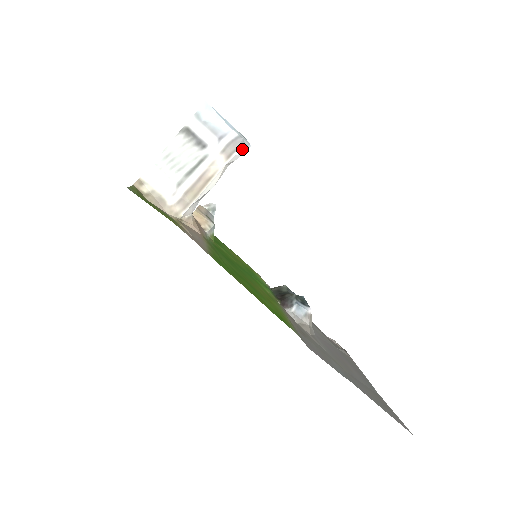
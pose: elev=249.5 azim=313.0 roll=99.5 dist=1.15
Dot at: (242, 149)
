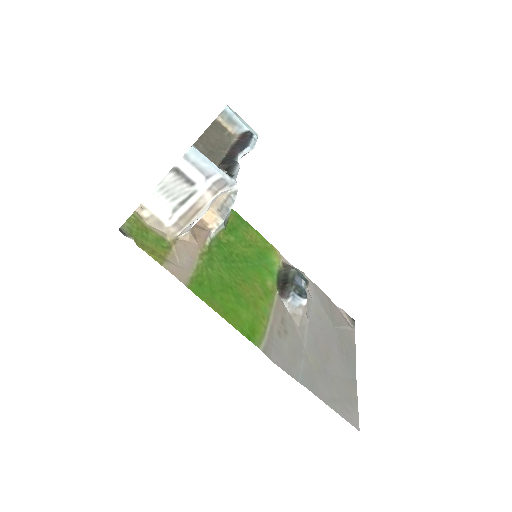
Dot at: (227, 188)
